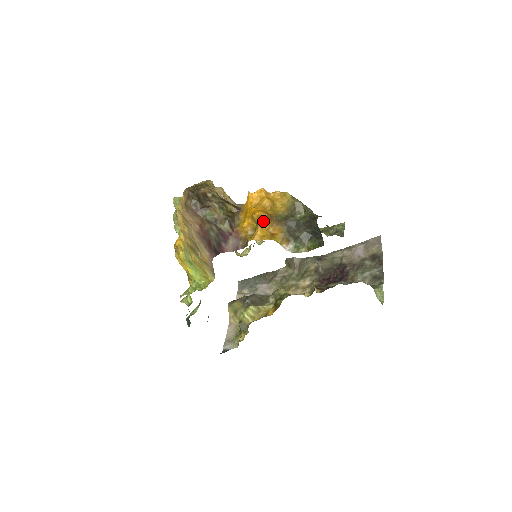
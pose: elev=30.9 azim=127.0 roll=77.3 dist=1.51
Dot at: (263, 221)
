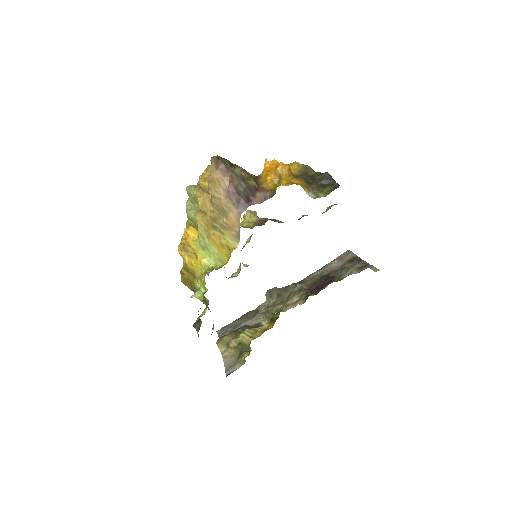
Dot at: (286, 172)
